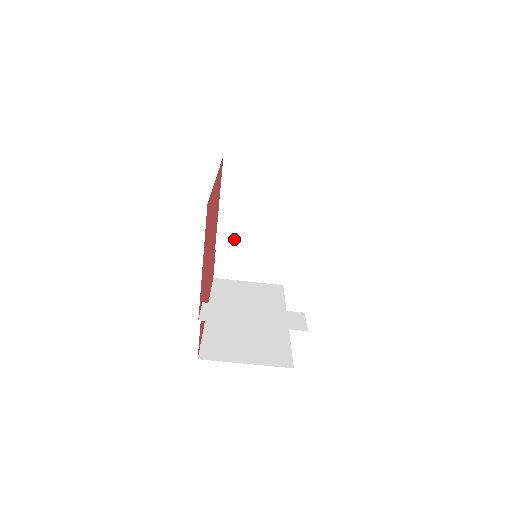
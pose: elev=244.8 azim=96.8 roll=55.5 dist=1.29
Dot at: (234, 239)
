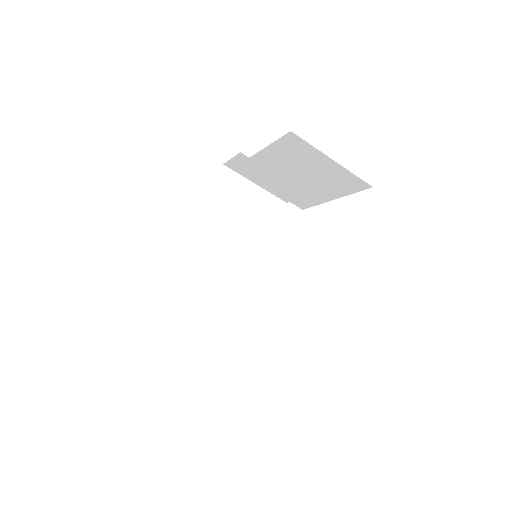
Dot at: (258, 174)
